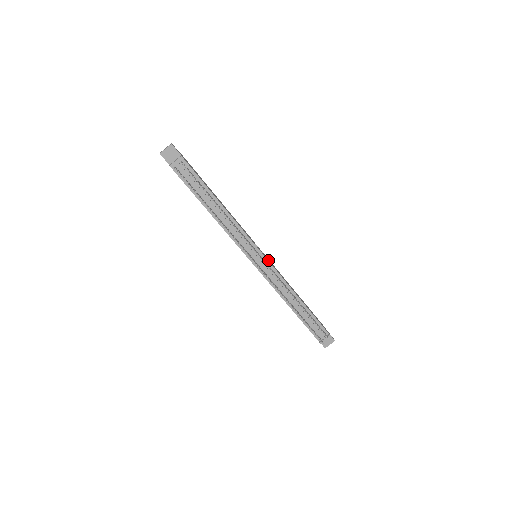
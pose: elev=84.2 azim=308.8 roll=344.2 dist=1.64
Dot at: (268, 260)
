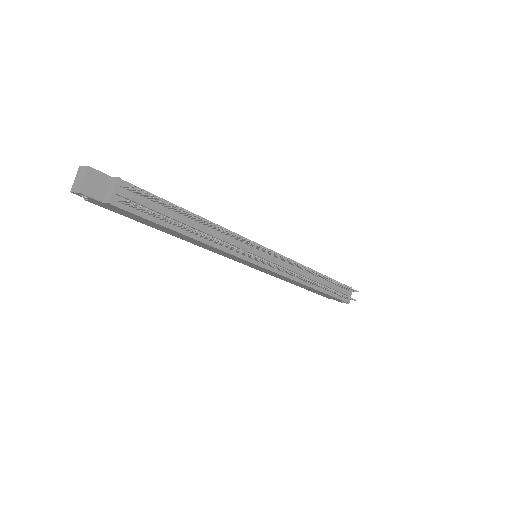
Dot at: occluded
